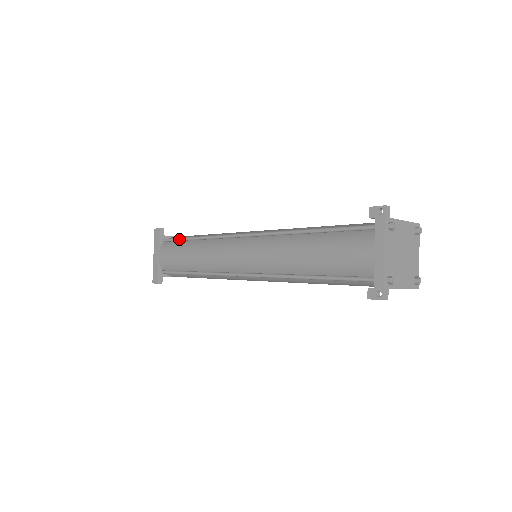
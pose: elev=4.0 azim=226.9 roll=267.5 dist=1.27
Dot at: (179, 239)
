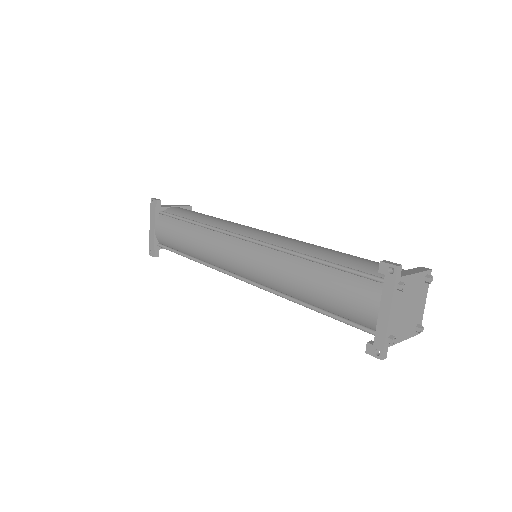
Dot at: (176, 218)
